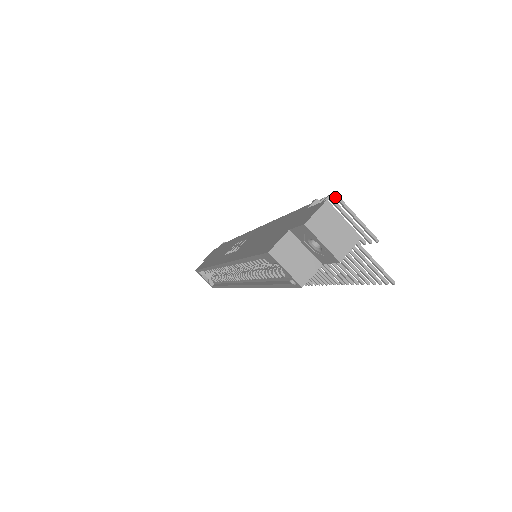
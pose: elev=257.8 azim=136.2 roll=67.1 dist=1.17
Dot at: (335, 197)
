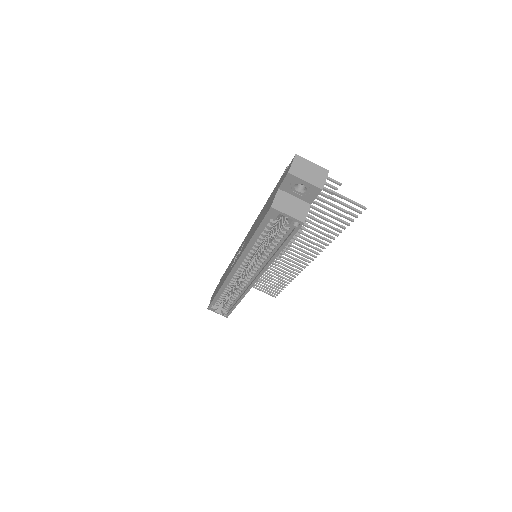
Dot at: occluded
